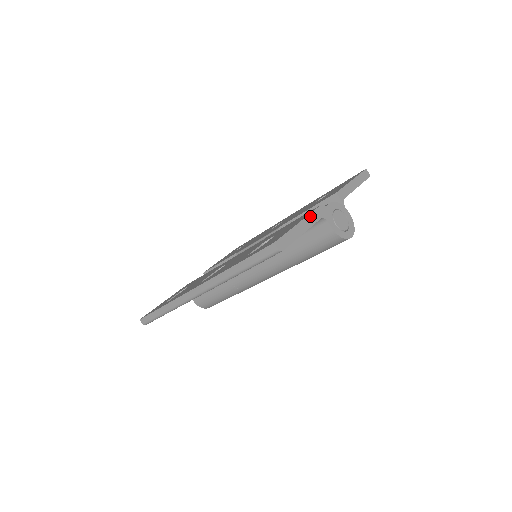
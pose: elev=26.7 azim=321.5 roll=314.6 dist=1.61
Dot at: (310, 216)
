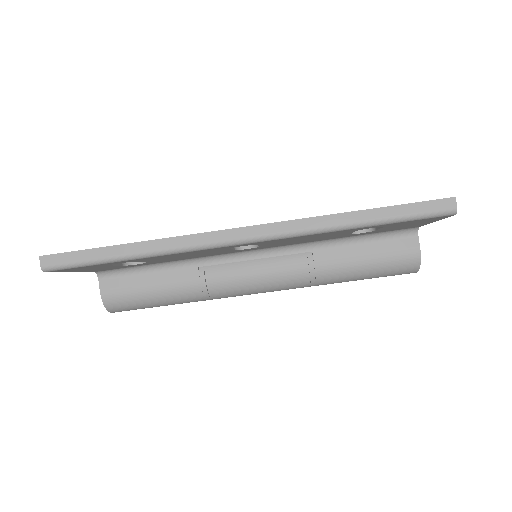
Dot at: occluded
